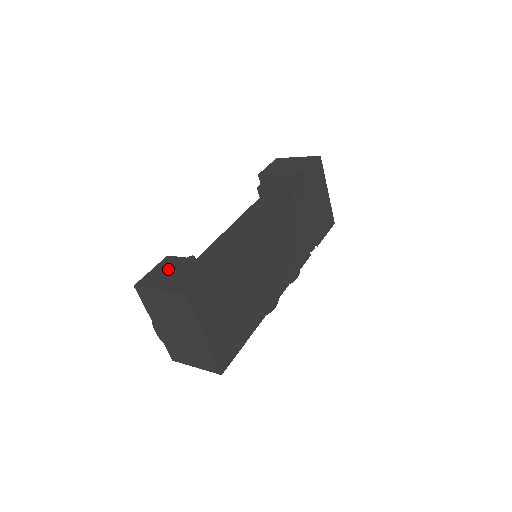
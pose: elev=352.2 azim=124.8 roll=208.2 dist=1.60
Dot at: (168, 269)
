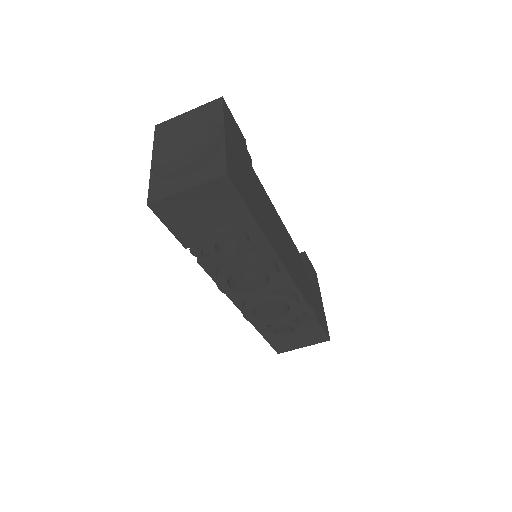
Dot at: occluded
